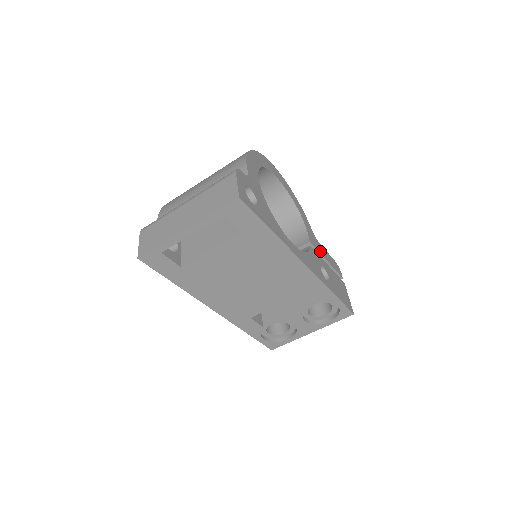
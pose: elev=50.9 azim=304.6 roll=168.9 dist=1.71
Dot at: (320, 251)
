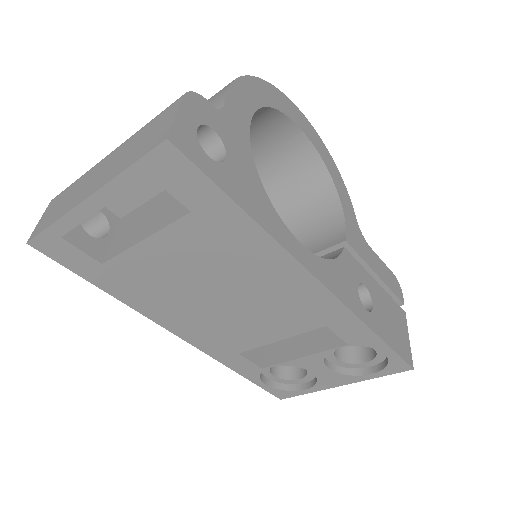
Dot at: (365, 258)
